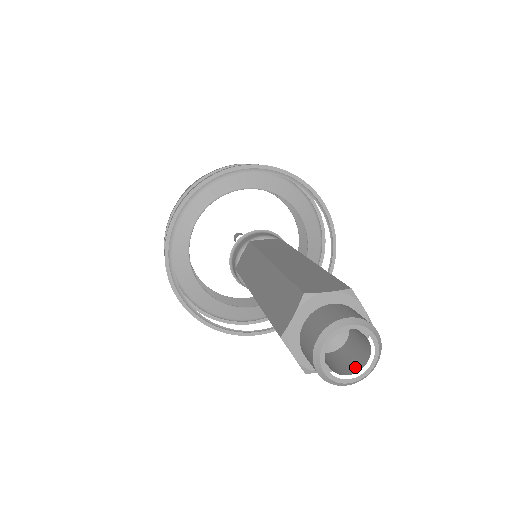
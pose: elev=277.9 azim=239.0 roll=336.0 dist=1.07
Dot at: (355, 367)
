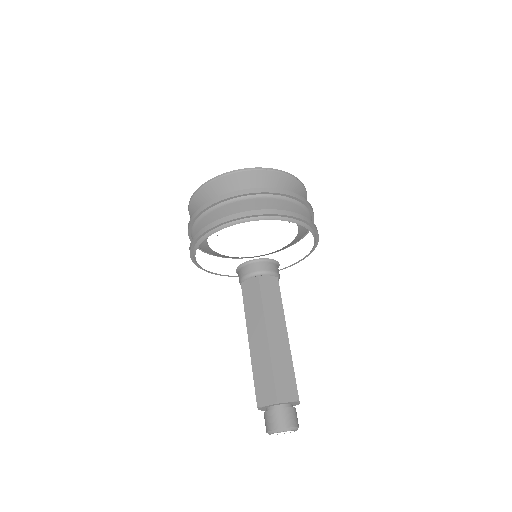
Dot at: occluded
